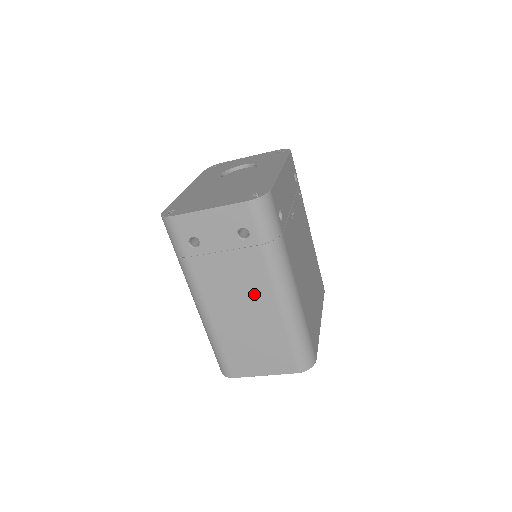
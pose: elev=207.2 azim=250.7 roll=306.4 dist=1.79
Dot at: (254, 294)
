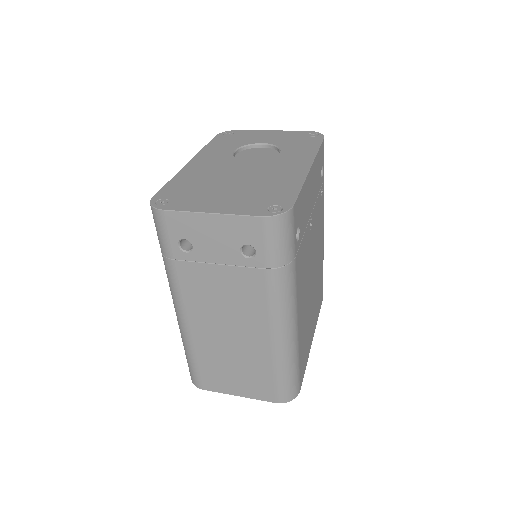
Dot at: (246, 317)
